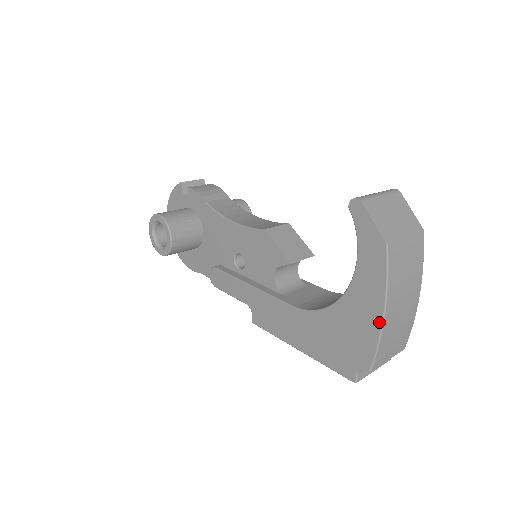
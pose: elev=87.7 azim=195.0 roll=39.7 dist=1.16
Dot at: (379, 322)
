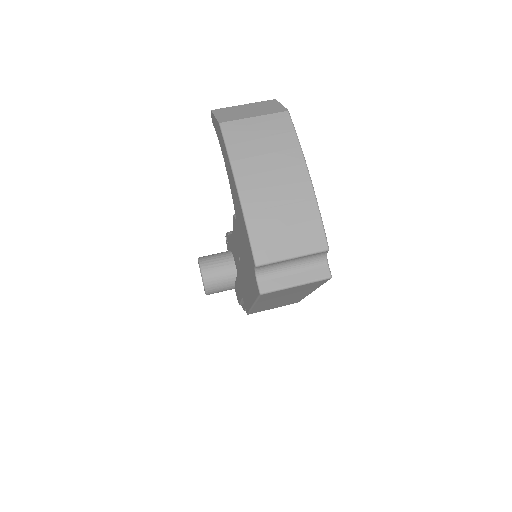
Dot at: (239, 201)
